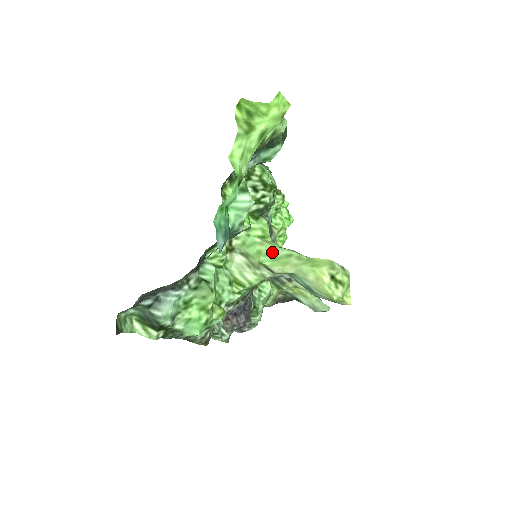
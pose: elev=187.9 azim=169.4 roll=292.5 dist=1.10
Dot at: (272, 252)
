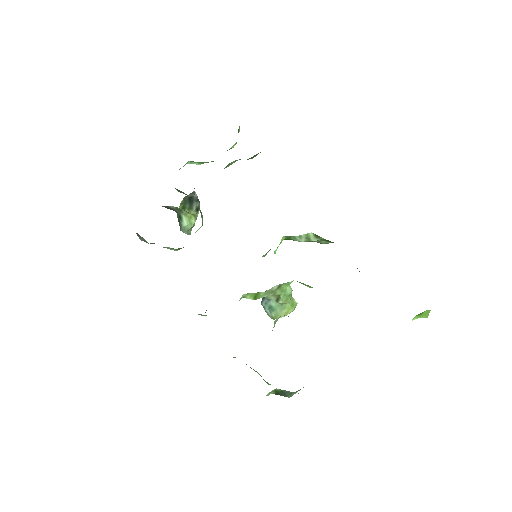
Dot at: (287, 289)
